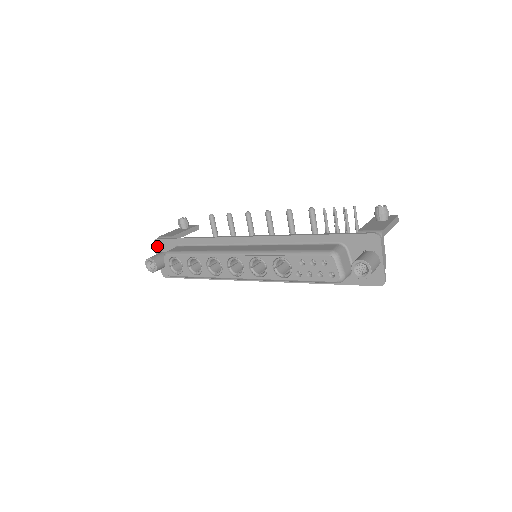
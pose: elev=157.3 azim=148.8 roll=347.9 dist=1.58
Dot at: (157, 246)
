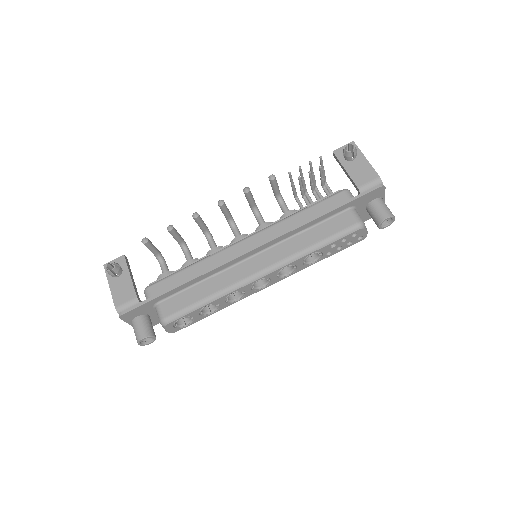
Dot at: (126, 318)
